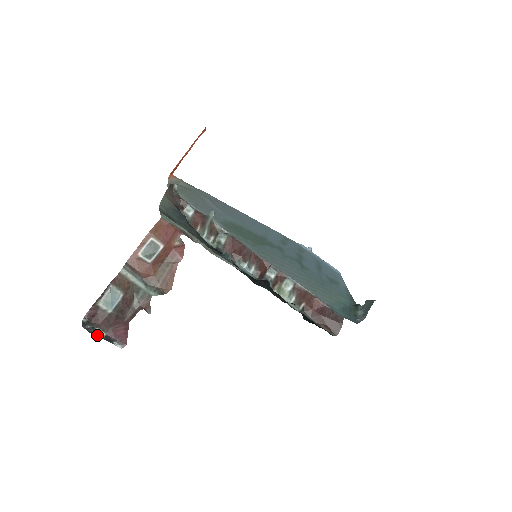
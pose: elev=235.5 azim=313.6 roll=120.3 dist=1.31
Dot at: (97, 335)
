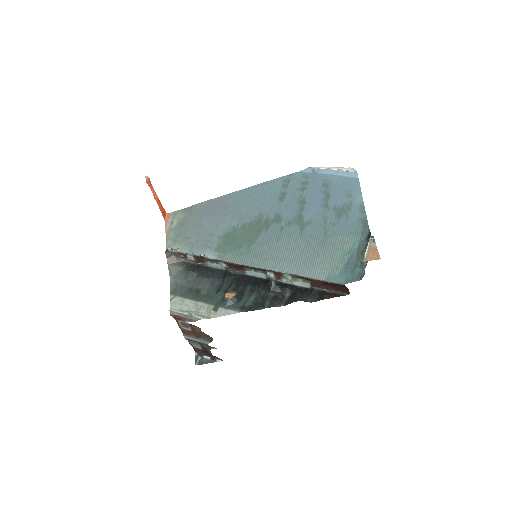
Dot at: (205, 363)
